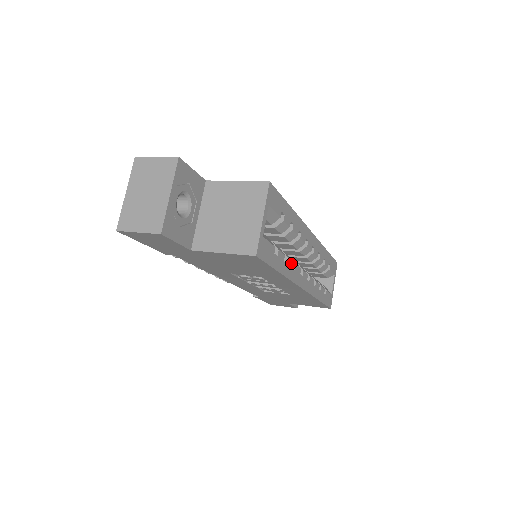
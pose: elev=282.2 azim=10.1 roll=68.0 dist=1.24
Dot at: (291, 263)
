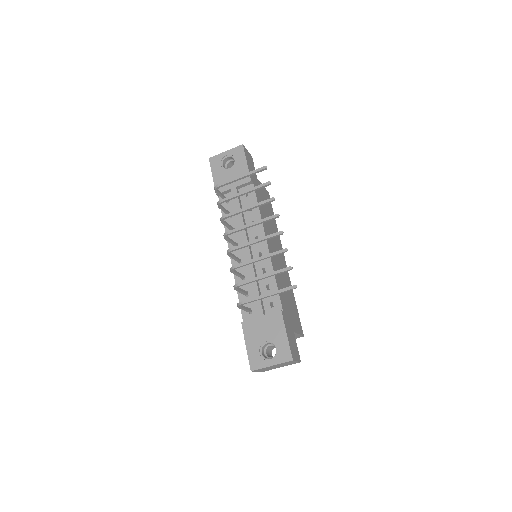
Dot at: occluded
